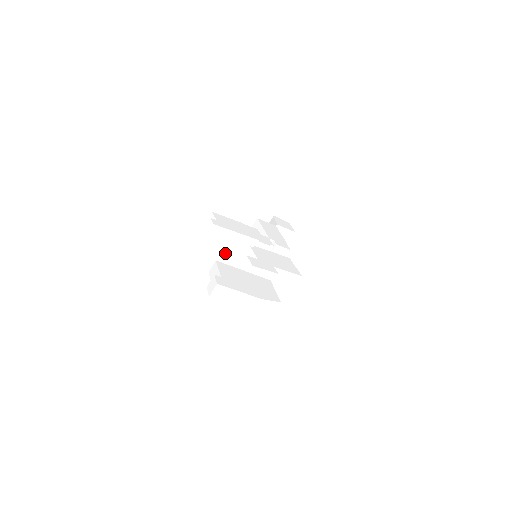
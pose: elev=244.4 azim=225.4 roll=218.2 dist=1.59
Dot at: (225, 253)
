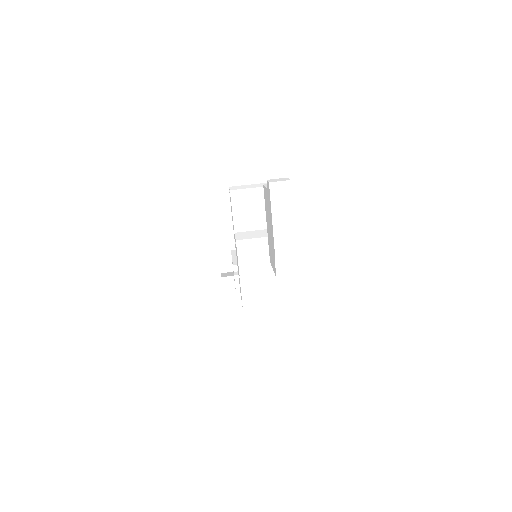
Dot at: (243, 221)
